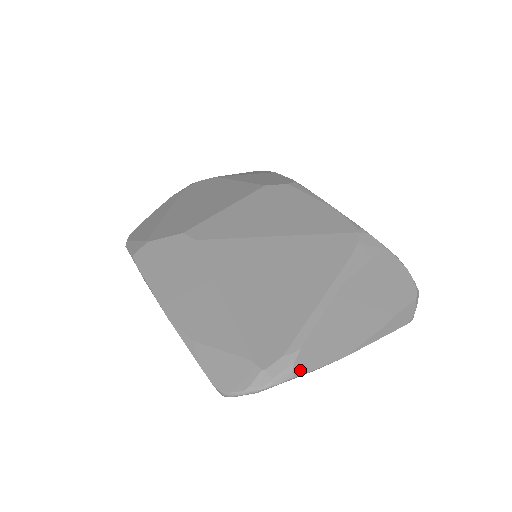
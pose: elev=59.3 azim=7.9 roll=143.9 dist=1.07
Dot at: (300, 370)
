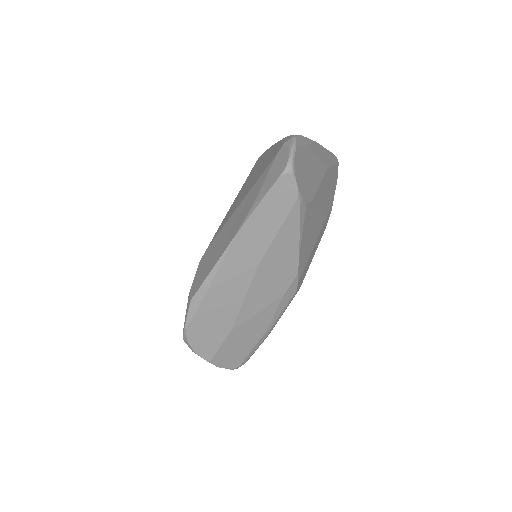
Dot at: occluded
